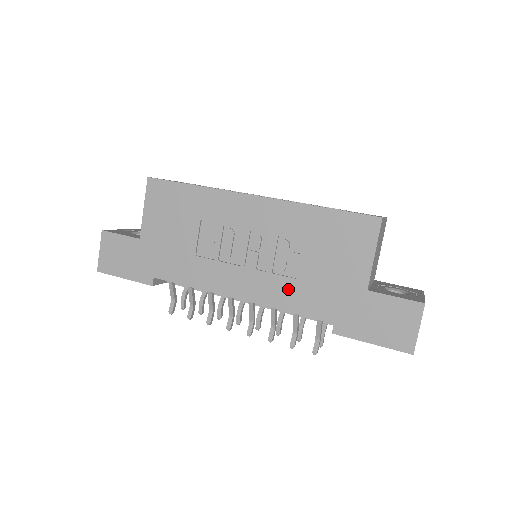
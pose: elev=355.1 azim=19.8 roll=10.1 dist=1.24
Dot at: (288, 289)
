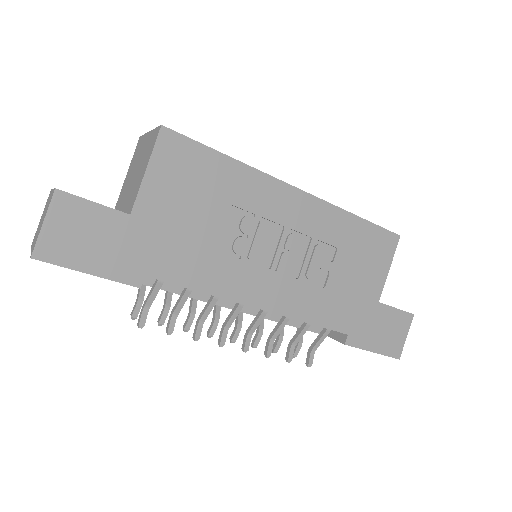
Dot at: (315, 299)
